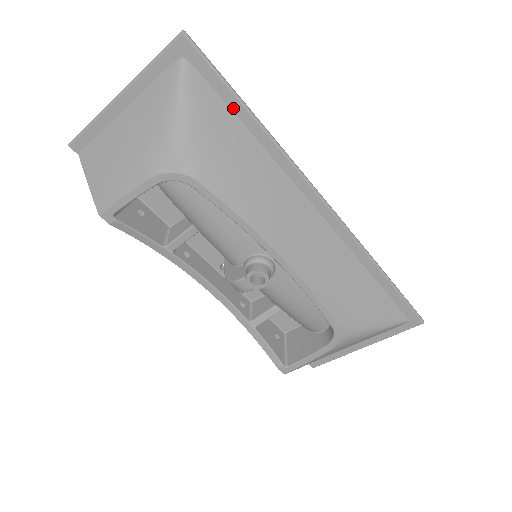
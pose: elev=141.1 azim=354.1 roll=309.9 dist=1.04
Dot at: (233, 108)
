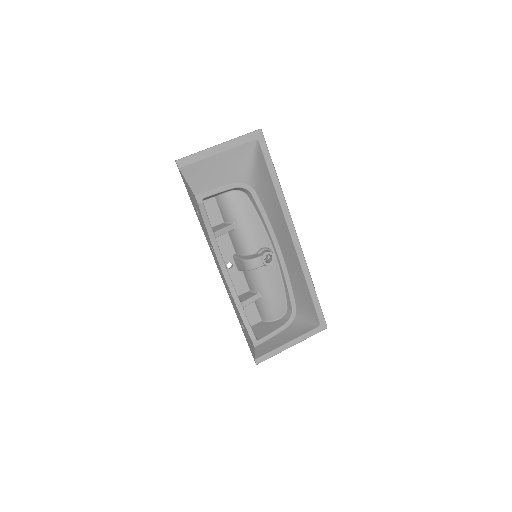
Dot at: (270, 170)
